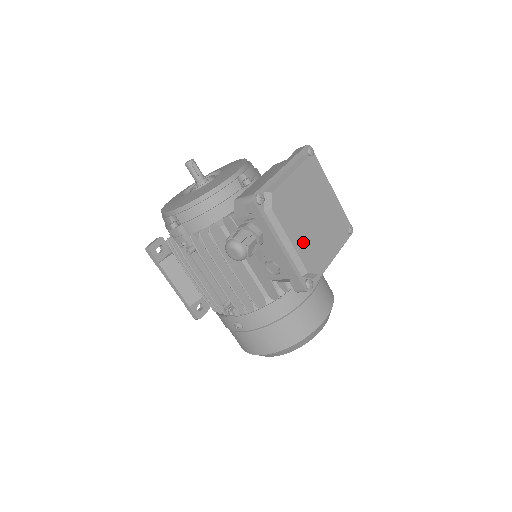
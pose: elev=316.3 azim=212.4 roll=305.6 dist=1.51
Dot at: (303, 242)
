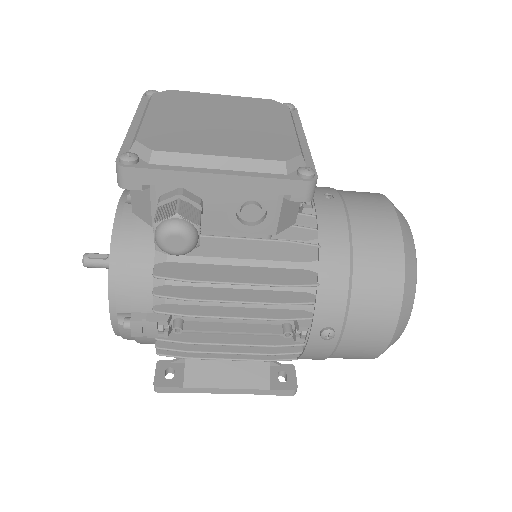
Dot at: (239, 146)
